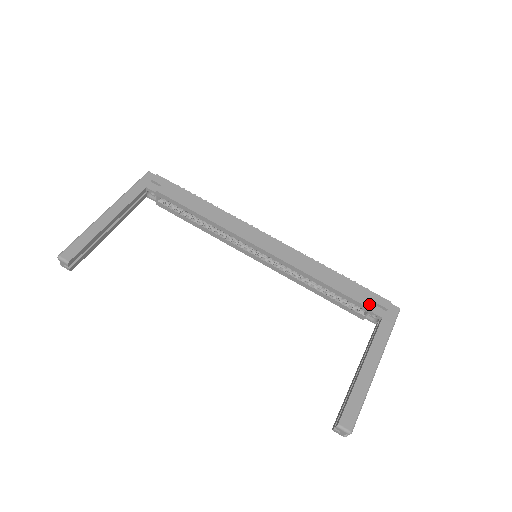
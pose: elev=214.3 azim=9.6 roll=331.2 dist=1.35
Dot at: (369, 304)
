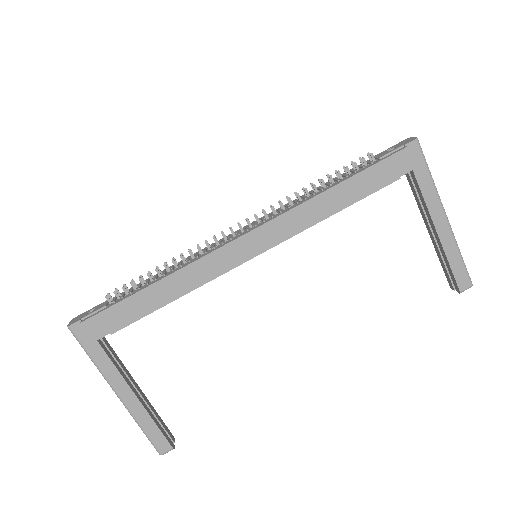
Dot at: (393, 177)
